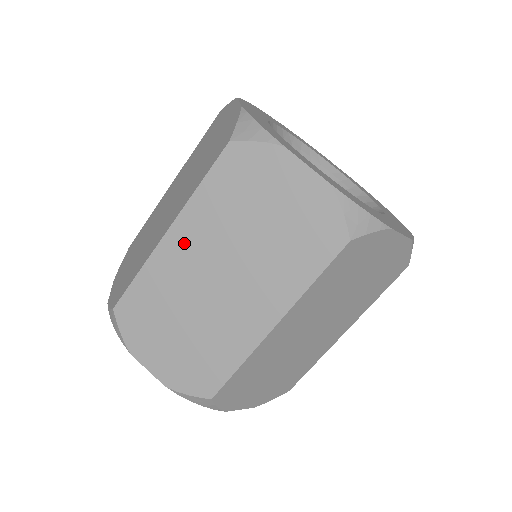
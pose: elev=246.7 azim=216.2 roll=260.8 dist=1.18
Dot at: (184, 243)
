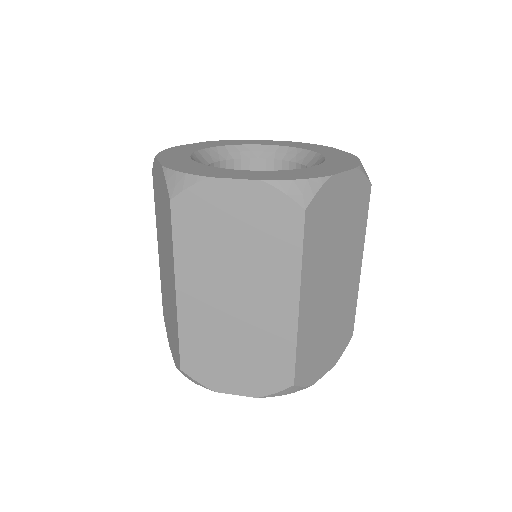
Dot at: (160, 251)
